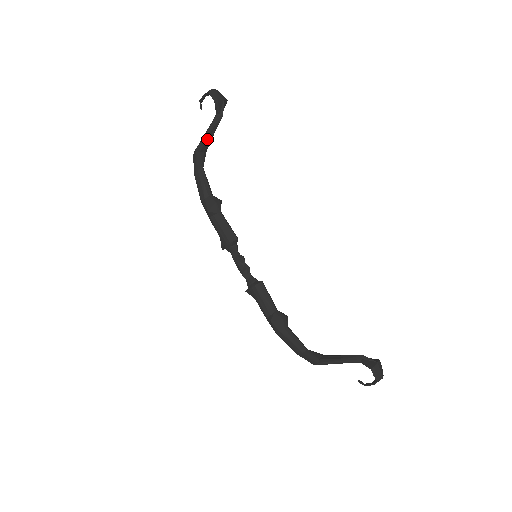
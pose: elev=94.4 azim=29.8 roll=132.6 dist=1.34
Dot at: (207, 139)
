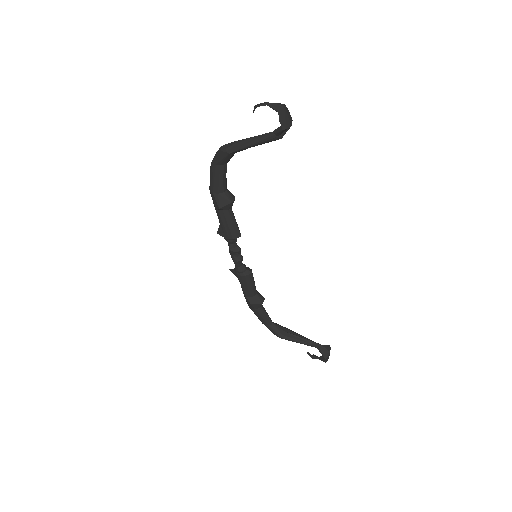
Dot at: occluded
